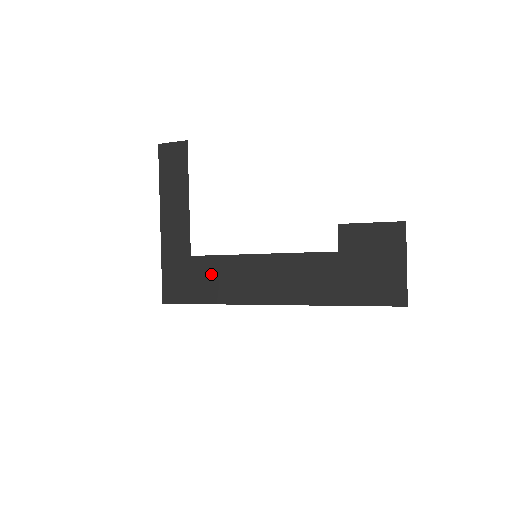
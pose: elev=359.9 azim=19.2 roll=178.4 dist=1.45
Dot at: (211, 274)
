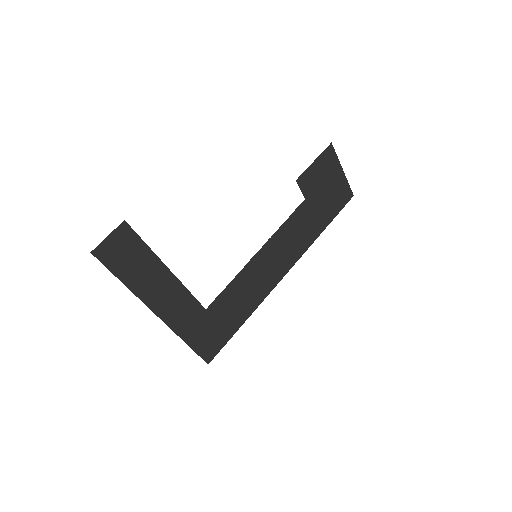
Dot at: (232, 303)
